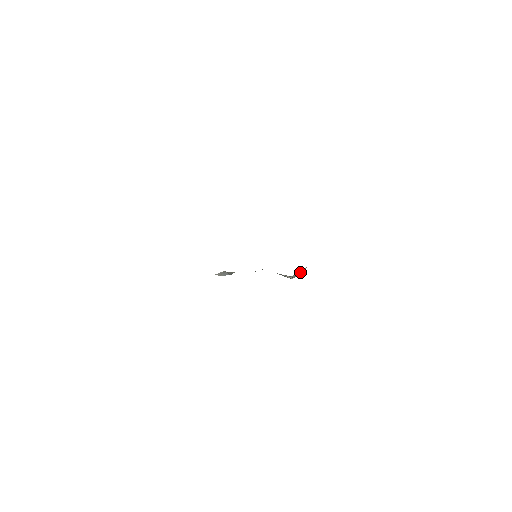
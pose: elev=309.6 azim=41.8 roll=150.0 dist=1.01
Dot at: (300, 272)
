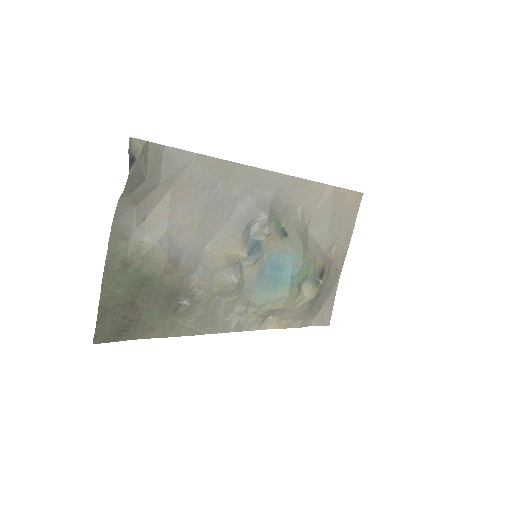
Dot at: (268, 211)
